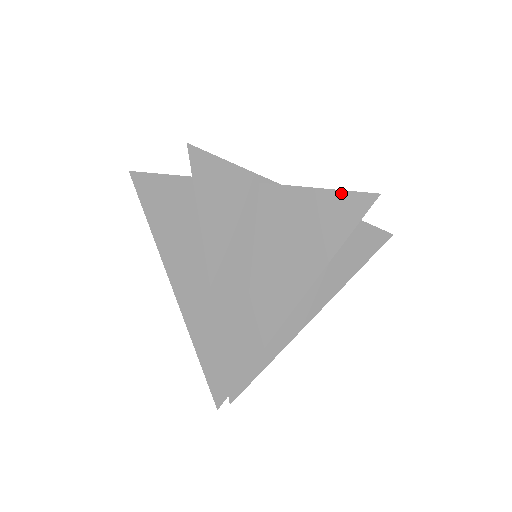
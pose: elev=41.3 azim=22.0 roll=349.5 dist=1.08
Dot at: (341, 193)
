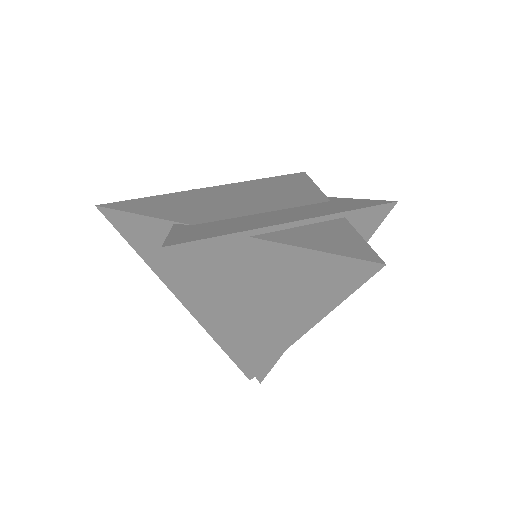
Dot at: (342, 258)
